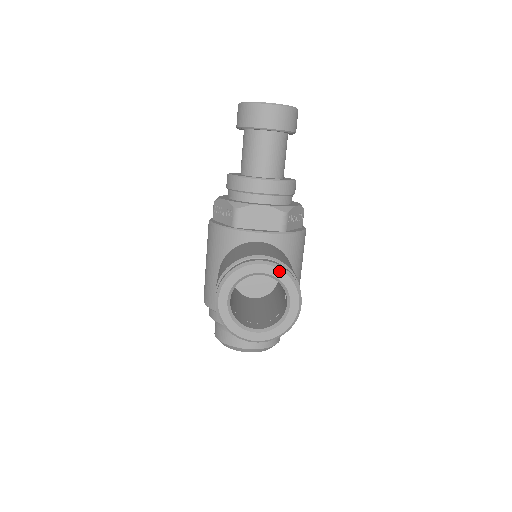
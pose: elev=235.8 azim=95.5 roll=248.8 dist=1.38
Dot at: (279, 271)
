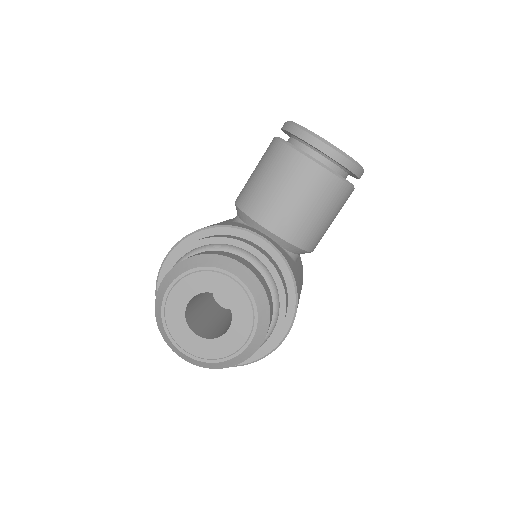
Dot at: occluded
